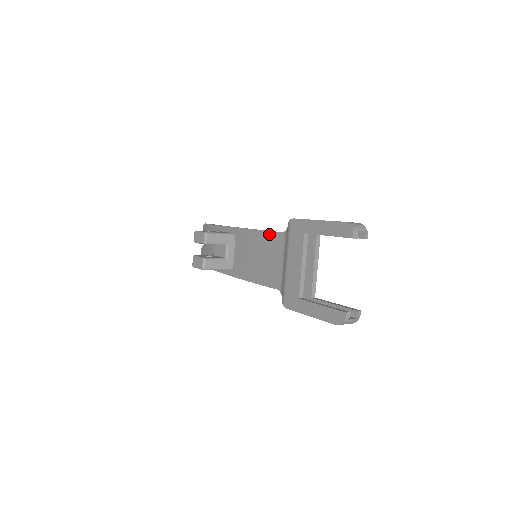
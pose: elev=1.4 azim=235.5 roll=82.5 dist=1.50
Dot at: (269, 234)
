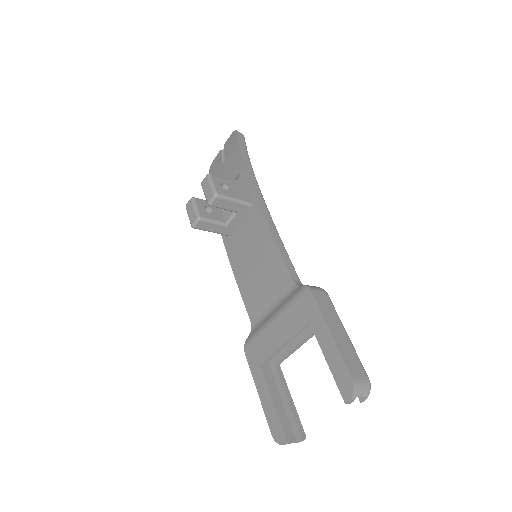
Dot at: (280, 261)
